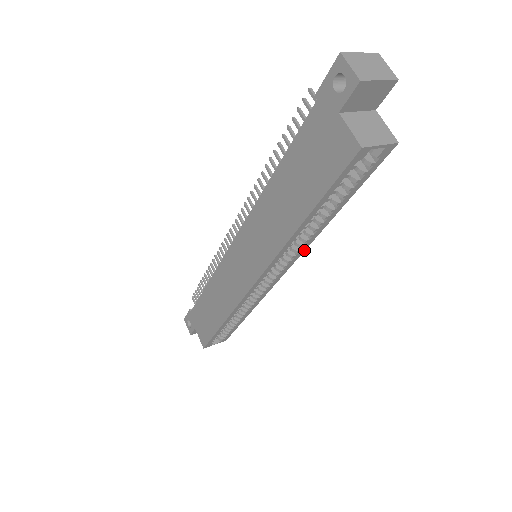
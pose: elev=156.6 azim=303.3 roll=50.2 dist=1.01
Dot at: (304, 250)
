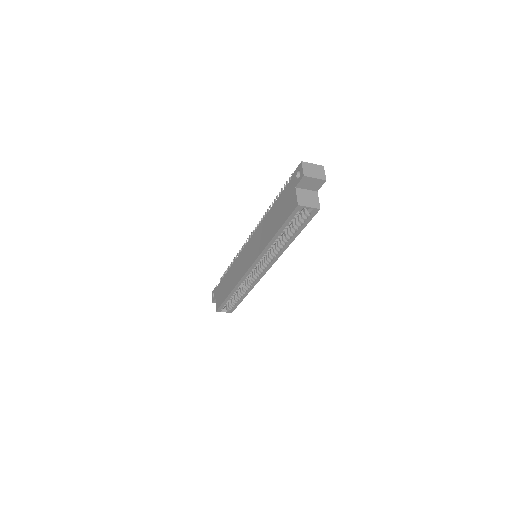
Dot at: (278, 257)
